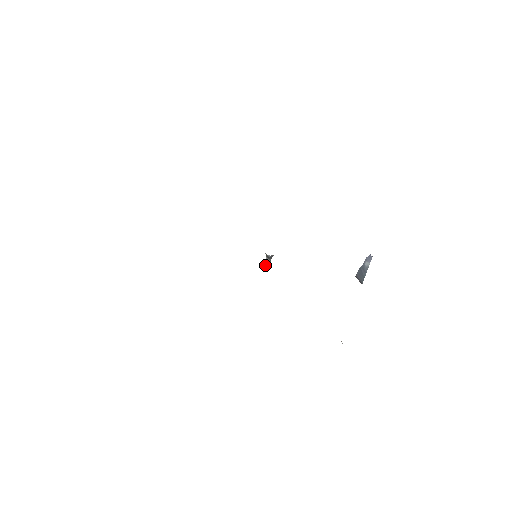
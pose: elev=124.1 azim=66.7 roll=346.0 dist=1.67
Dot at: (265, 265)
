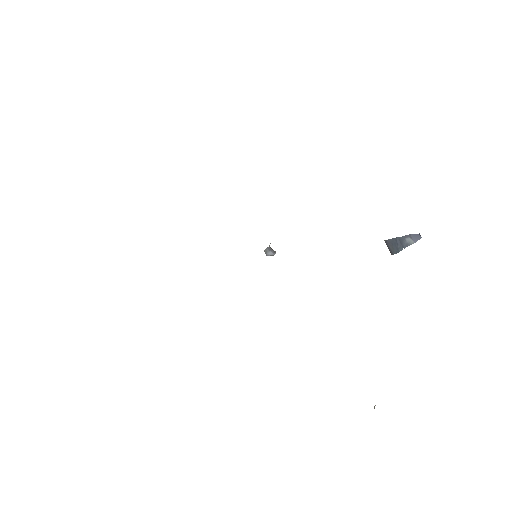
Dot at: (265, 251)
